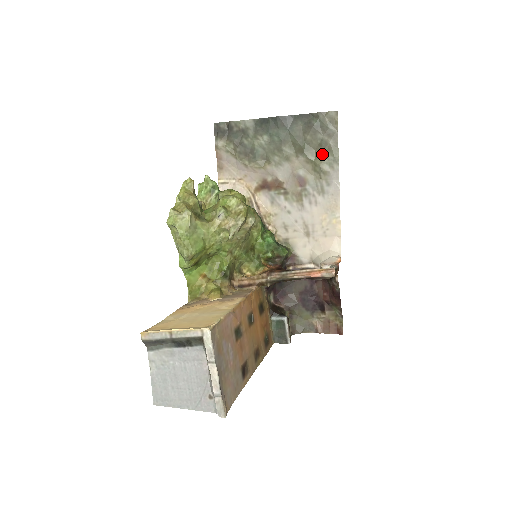
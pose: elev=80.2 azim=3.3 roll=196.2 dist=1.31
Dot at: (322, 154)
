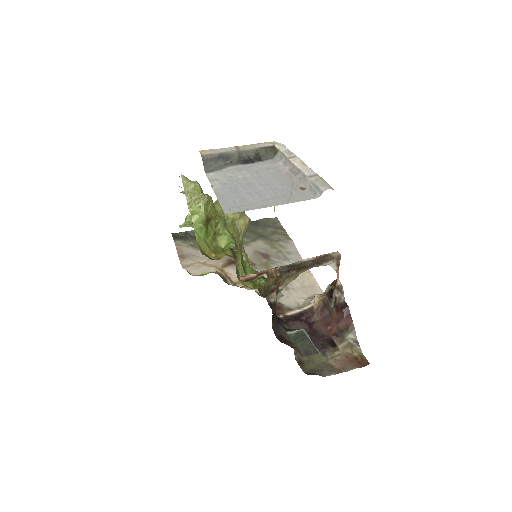
Dot at: (276, 237)
